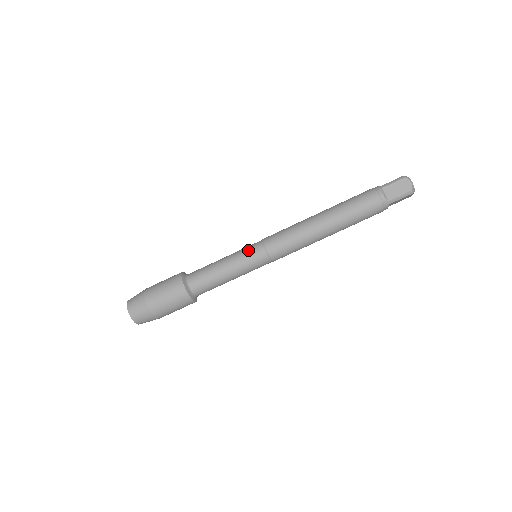
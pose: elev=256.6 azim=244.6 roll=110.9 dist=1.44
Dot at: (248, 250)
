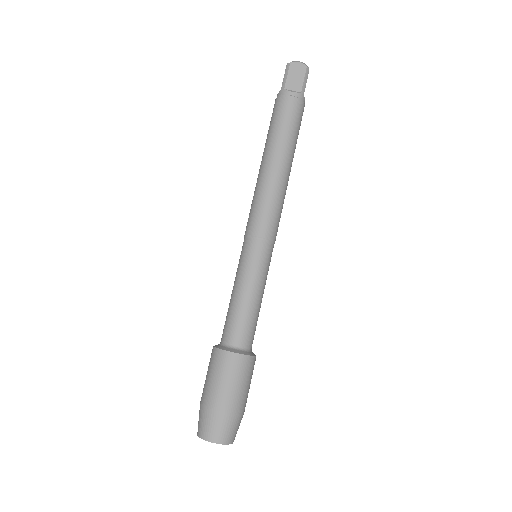
Dot at: (246, 257)
